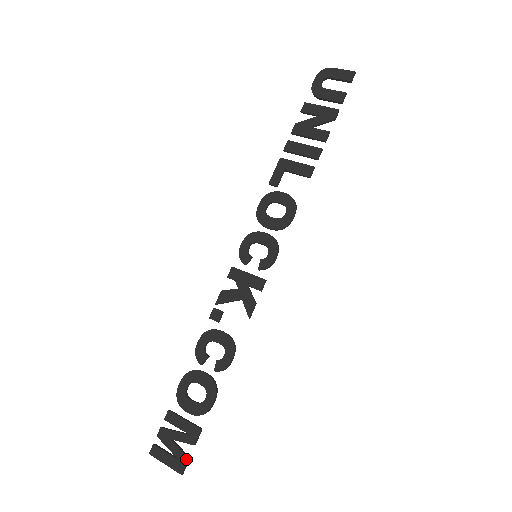
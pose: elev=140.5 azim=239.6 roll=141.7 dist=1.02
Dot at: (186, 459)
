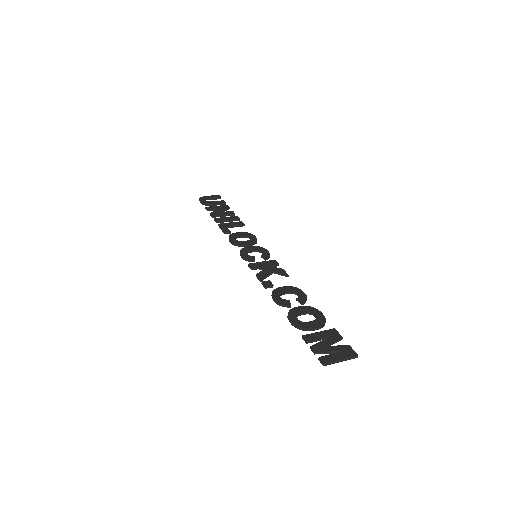
Dot at: (349, 346)
